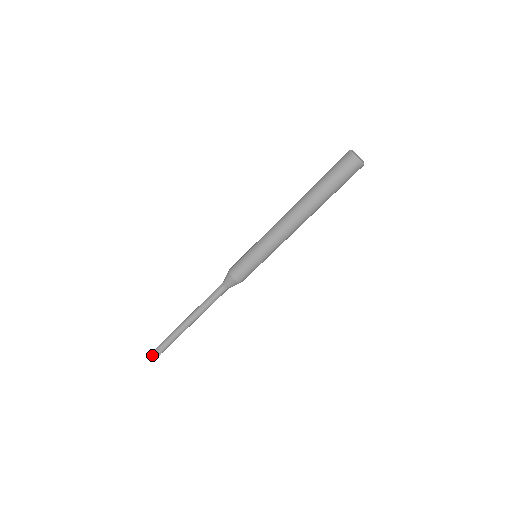
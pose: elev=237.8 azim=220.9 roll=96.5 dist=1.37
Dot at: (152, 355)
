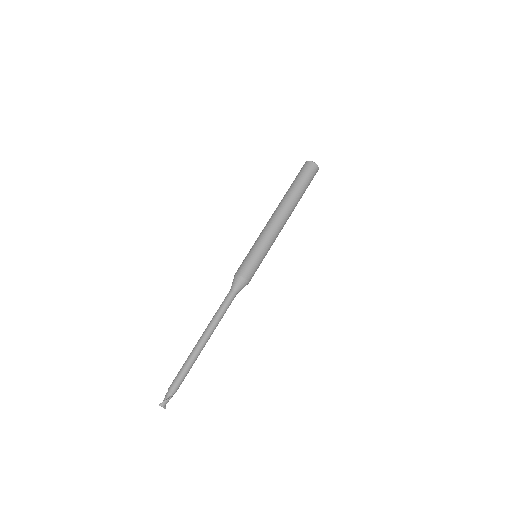
Dot at: (163, 401)
